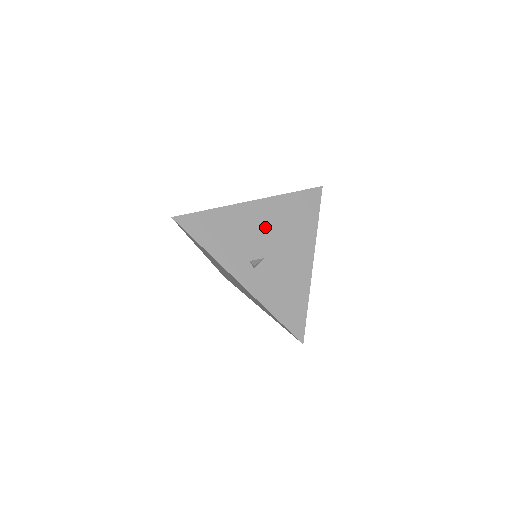
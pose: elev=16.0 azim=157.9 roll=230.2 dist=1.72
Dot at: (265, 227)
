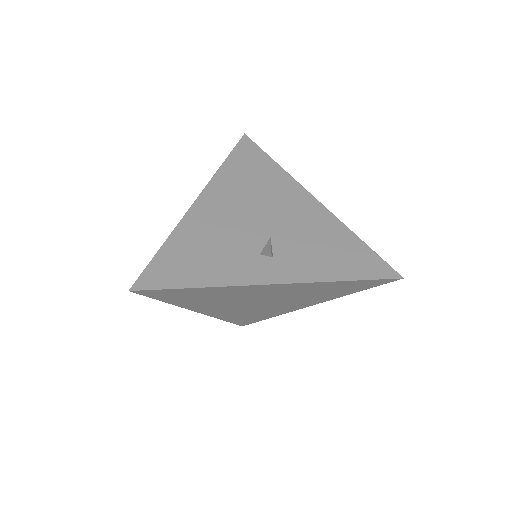
Dot at: (236, 211)
